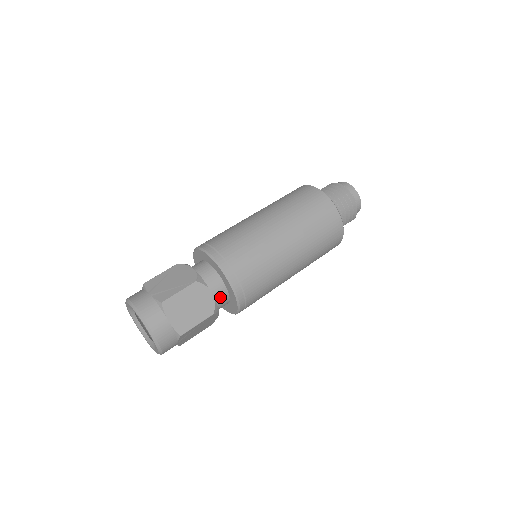
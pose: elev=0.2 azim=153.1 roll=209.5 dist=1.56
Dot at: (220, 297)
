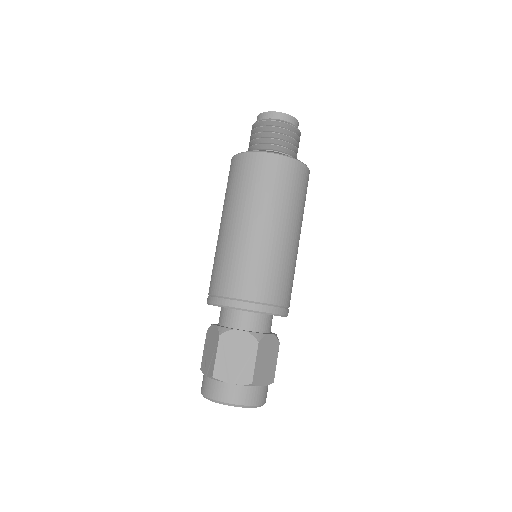
Dot at: (271, 325)
